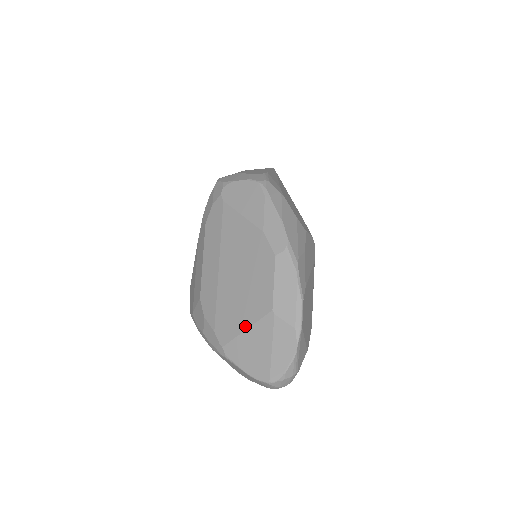
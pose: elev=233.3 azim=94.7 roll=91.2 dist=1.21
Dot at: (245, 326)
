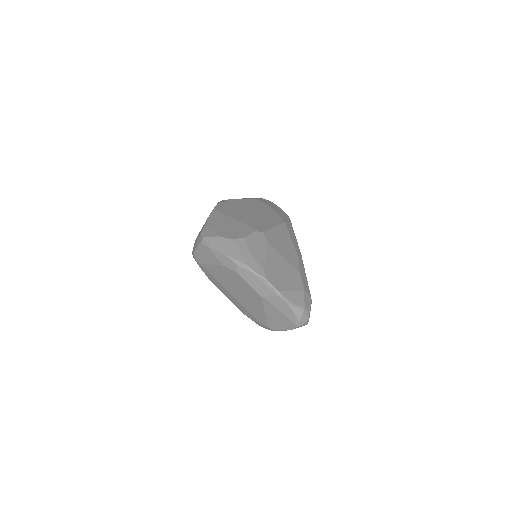
Dot at: (263, 312)
